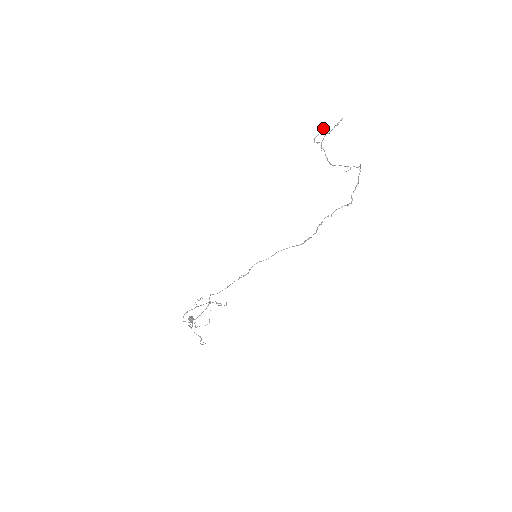
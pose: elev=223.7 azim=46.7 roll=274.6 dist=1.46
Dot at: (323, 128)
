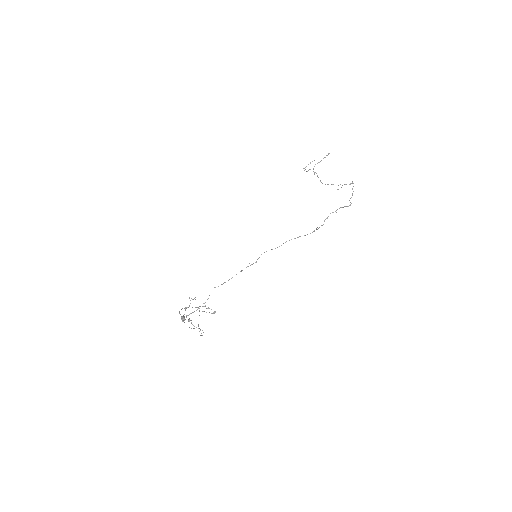
Dot at: occluded
